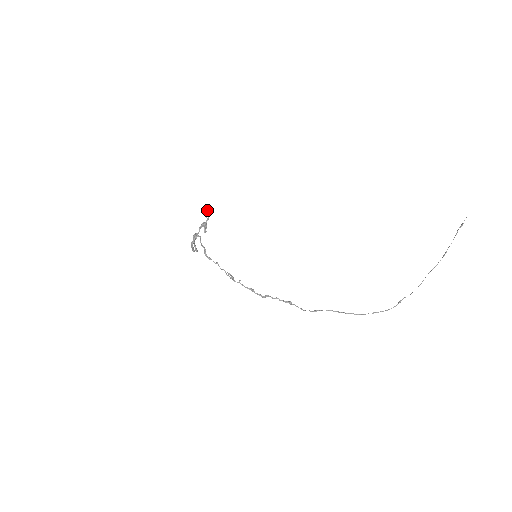
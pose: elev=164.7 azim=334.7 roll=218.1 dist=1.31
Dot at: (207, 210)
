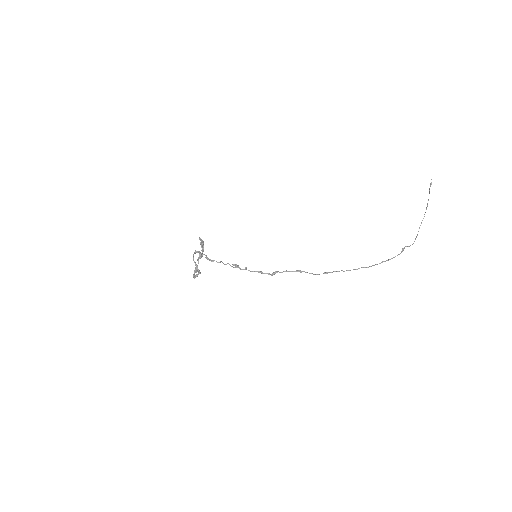
Dot at: (201, 239)
